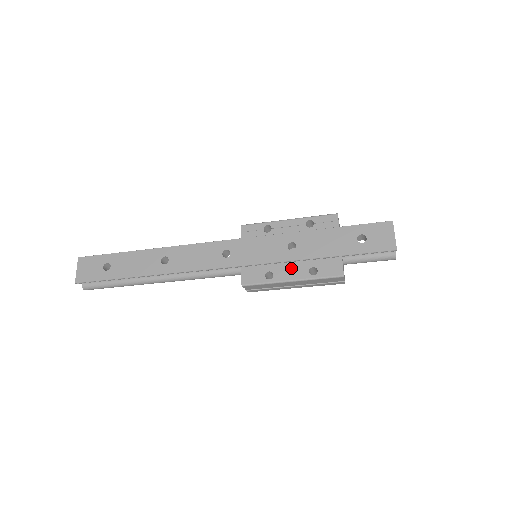
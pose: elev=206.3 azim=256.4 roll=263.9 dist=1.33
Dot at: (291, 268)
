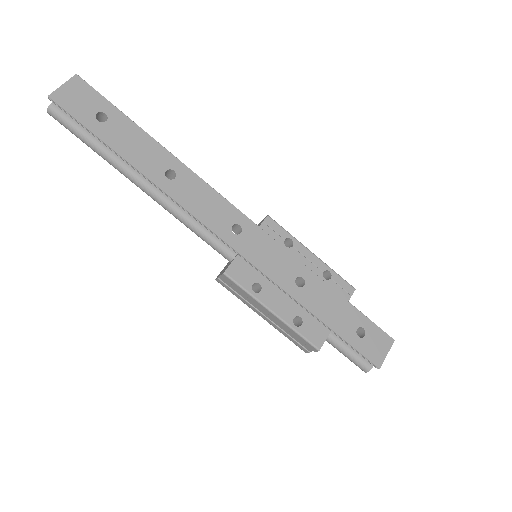
Dot at: (281, 300)
